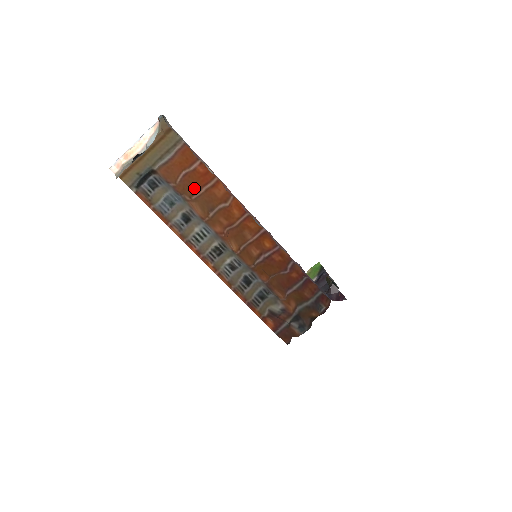
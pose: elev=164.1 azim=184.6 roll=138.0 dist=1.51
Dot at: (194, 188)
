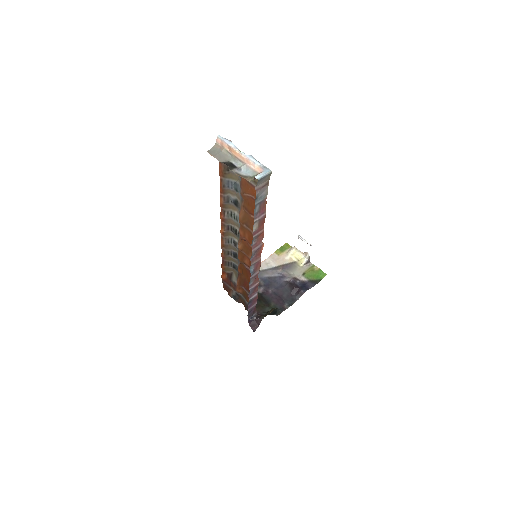
Dot at: (250, 209)
